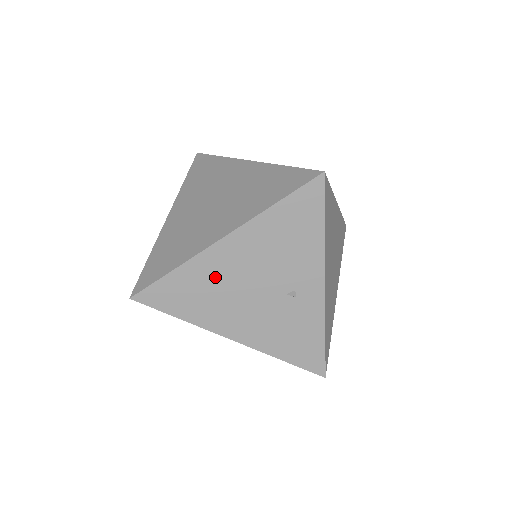
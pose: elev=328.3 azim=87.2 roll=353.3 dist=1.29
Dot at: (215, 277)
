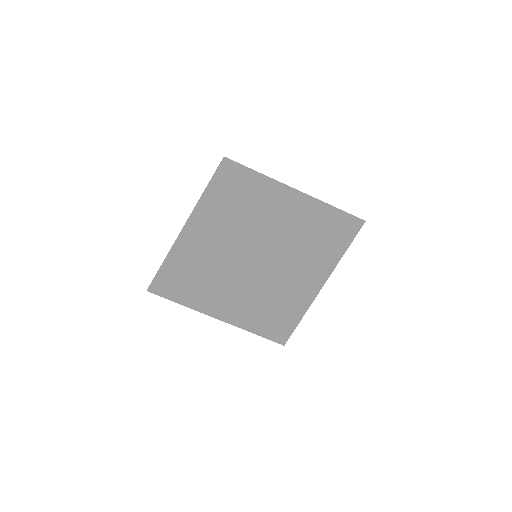
Dot at: occluded
